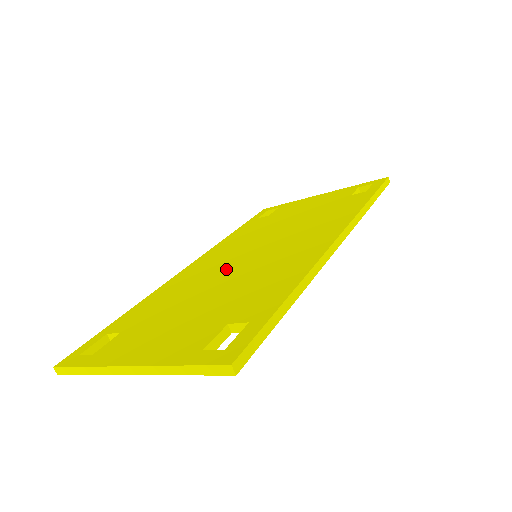
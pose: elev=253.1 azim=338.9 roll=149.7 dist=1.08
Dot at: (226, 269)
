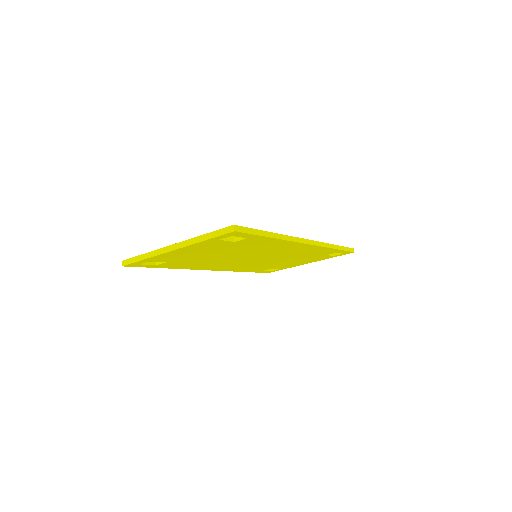
Dot at: occluded
